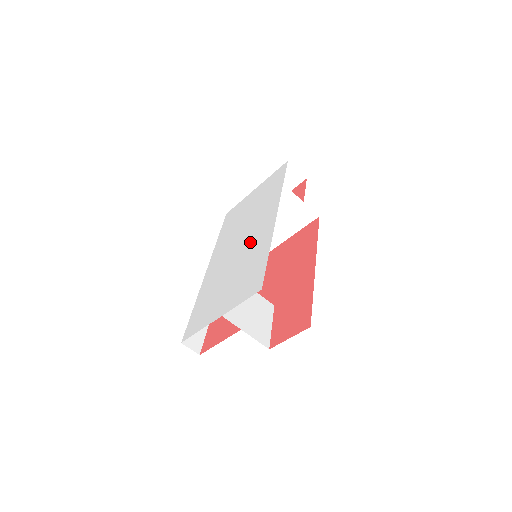
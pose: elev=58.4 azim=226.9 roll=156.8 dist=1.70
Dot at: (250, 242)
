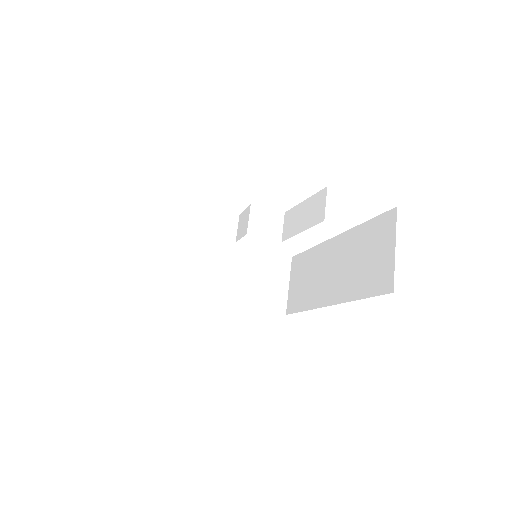
Dot at: occluded
